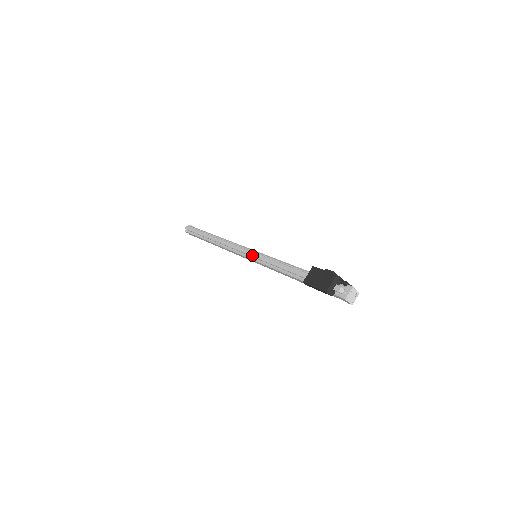
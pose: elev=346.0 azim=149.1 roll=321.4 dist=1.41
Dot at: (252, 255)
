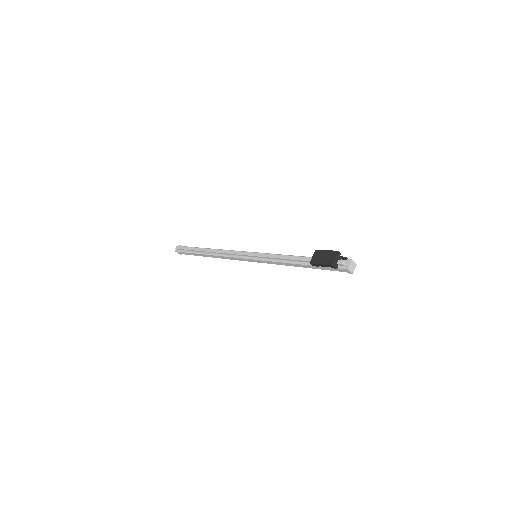
Dot at: (254, 255)
